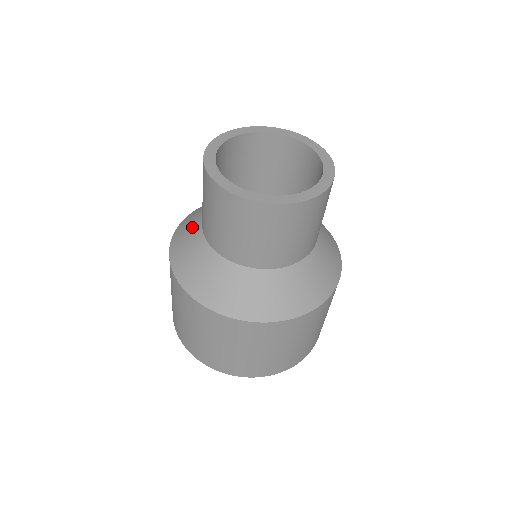
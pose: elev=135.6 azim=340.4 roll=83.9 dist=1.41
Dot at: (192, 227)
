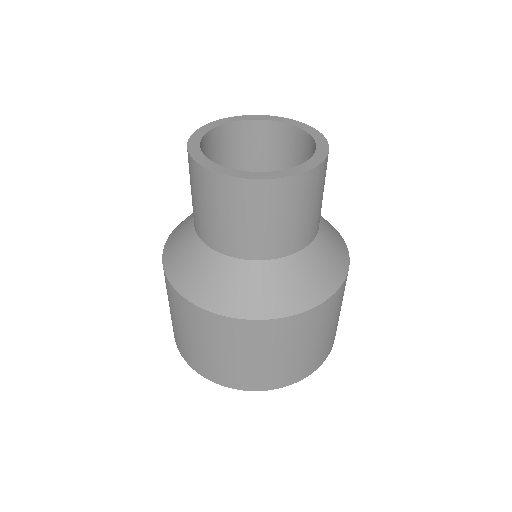
Dot at: (195, 257)
